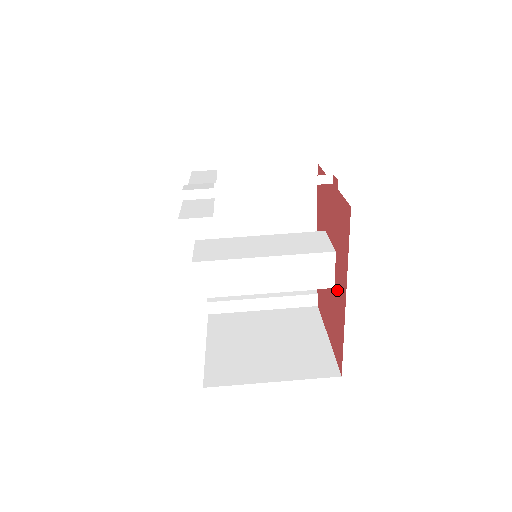
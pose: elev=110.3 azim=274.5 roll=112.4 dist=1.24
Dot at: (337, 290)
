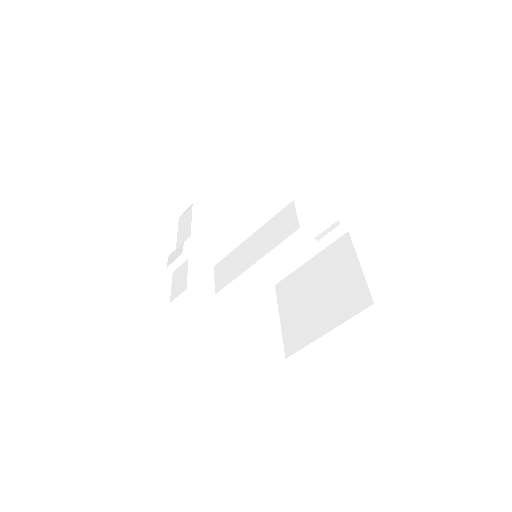
Dot at: occluded
